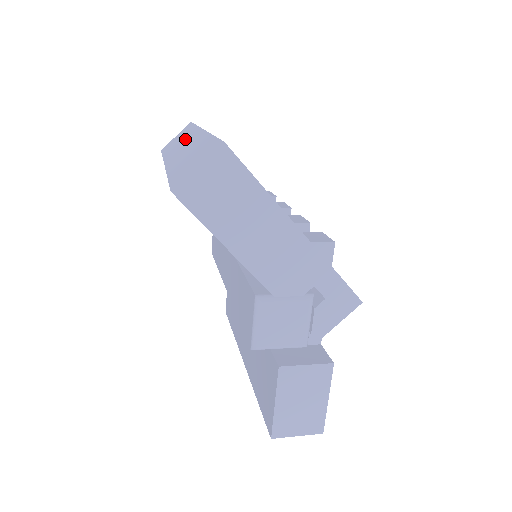
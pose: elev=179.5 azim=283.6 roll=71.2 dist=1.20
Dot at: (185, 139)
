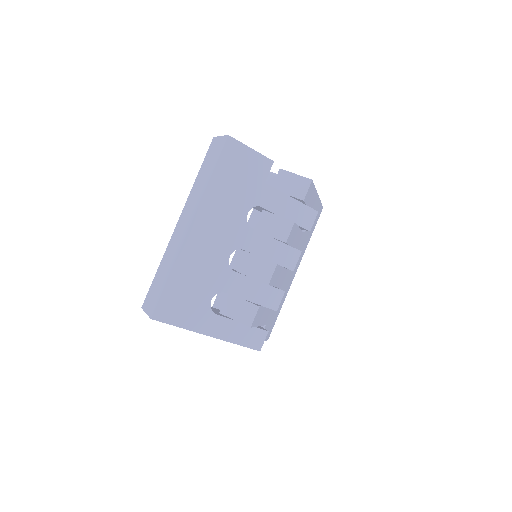
Dot at: (195, 200)
